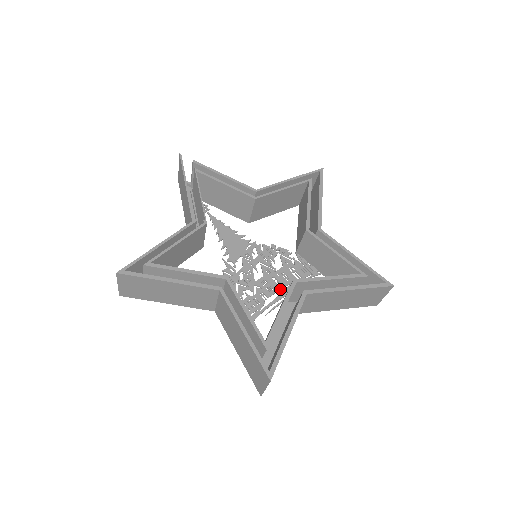
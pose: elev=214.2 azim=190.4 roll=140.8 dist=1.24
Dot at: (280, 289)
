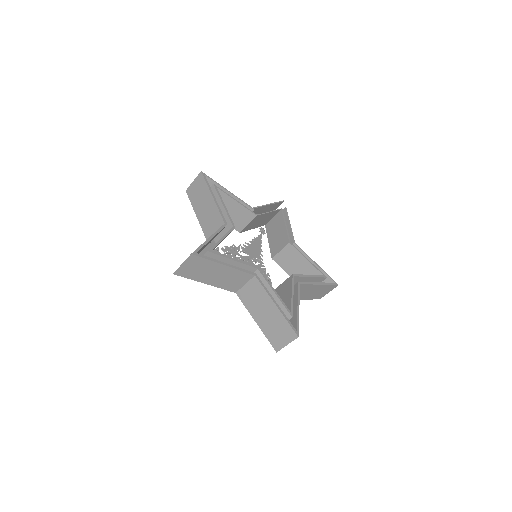
Dot at: occluded
